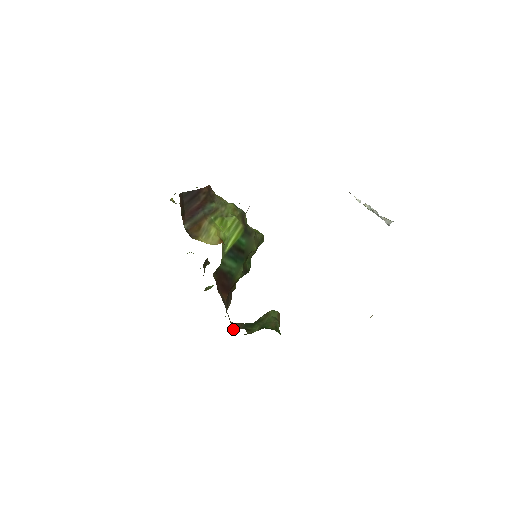
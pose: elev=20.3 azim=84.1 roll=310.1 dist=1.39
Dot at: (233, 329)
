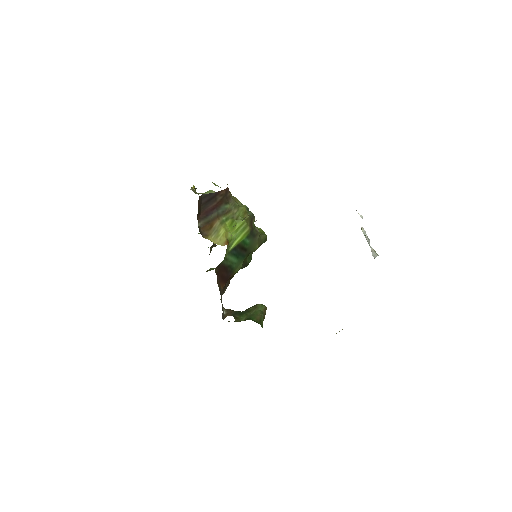
Dot at: (224, 315)
